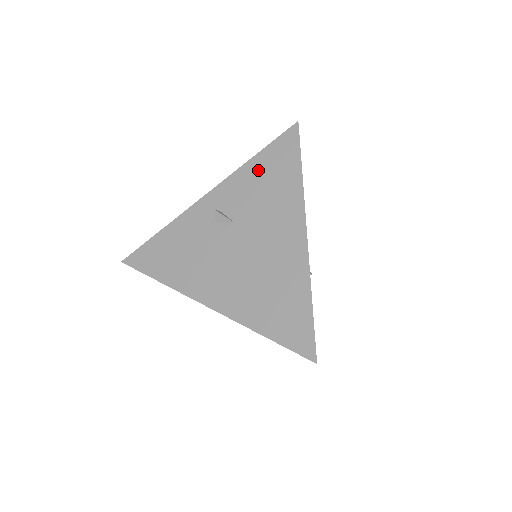
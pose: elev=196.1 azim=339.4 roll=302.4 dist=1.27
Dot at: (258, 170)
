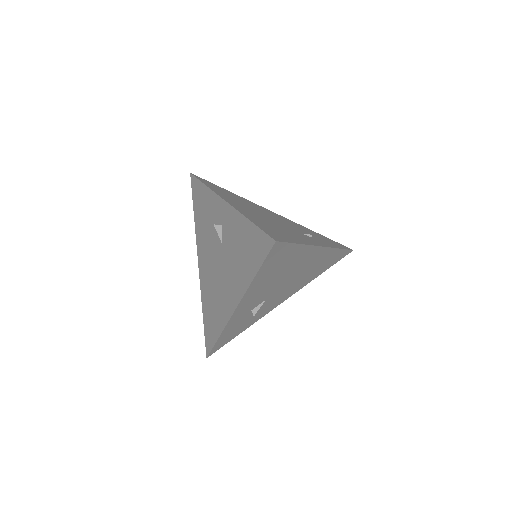
Dot at: (244, 233)
